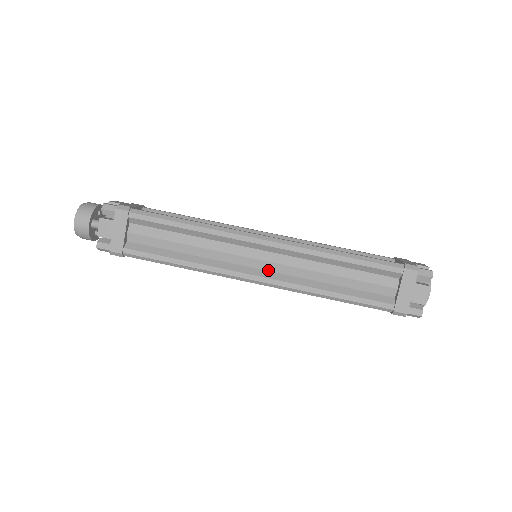
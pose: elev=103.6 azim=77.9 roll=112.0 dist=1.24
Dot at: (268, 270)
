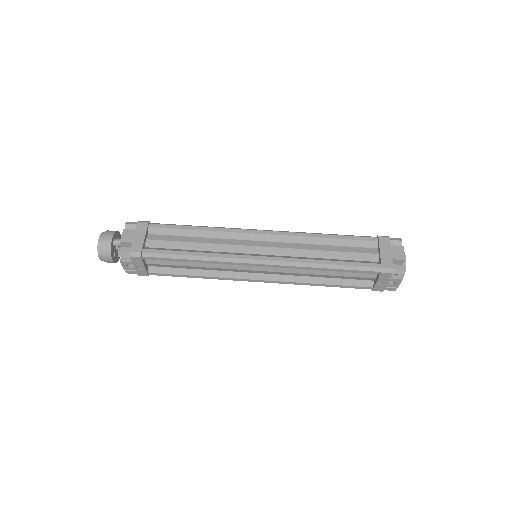
Dot at: (269, 254)
